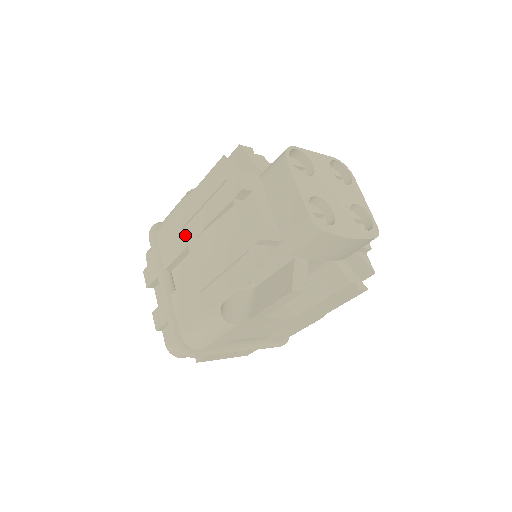
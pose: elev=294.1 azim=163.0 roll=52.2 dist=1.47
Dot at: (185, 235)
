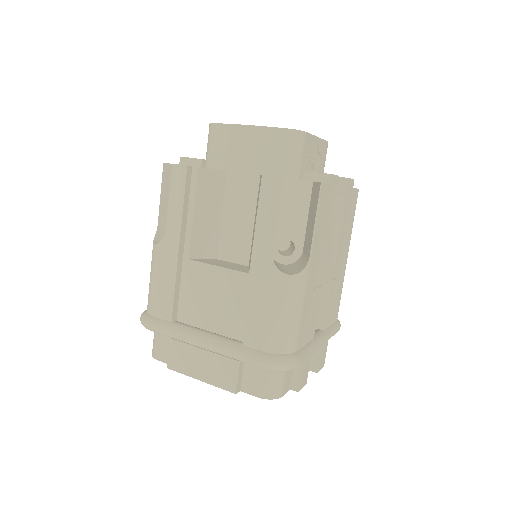
Dot at: occluded
